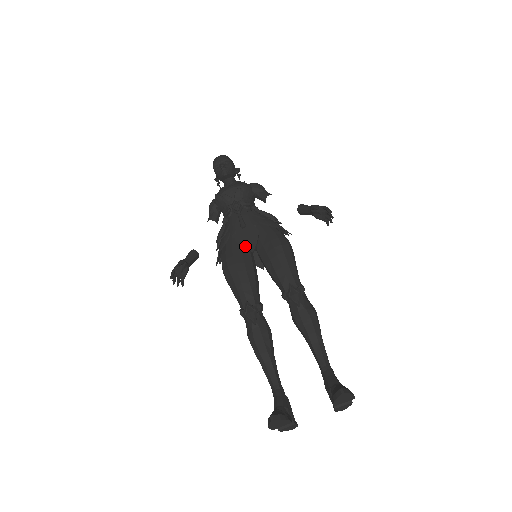
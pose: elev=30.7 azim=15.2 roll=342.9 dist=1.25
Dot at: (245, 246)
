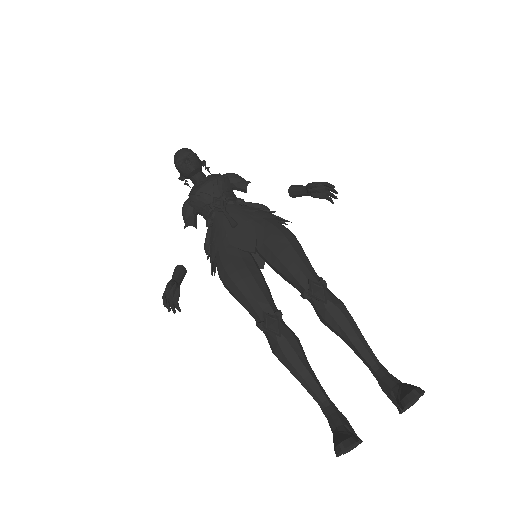
Dot at: (243, 247)
